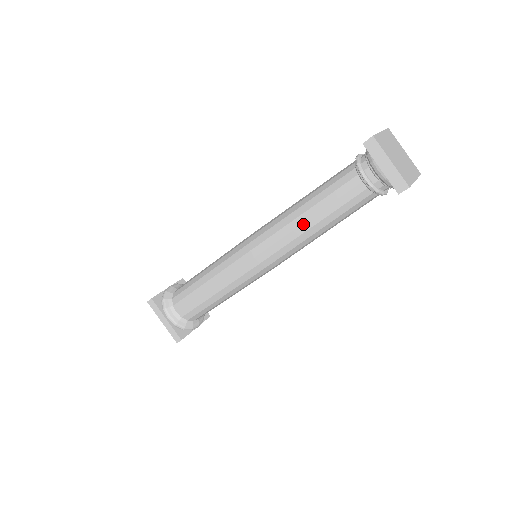
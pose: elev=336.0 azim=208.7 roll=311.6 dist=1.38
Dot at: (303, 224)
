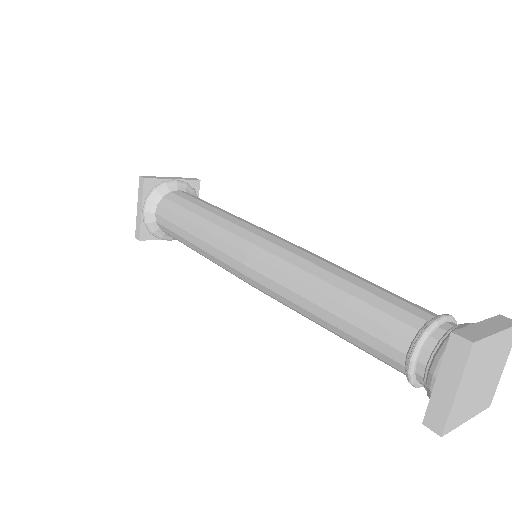
Dot at: (310, 302)
